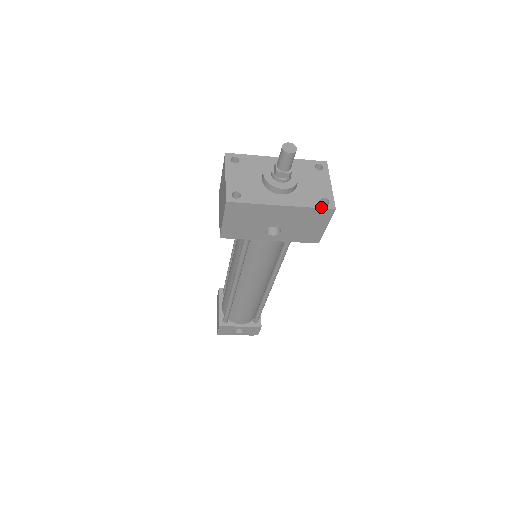
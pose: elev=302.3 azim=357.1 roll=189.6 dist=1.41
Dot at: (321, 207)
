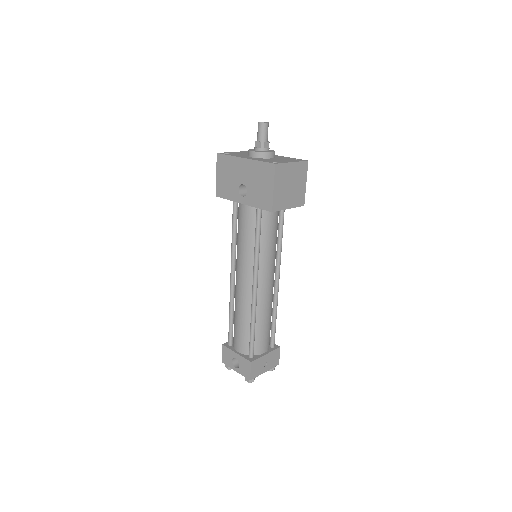
Dot at: (267, 162)
